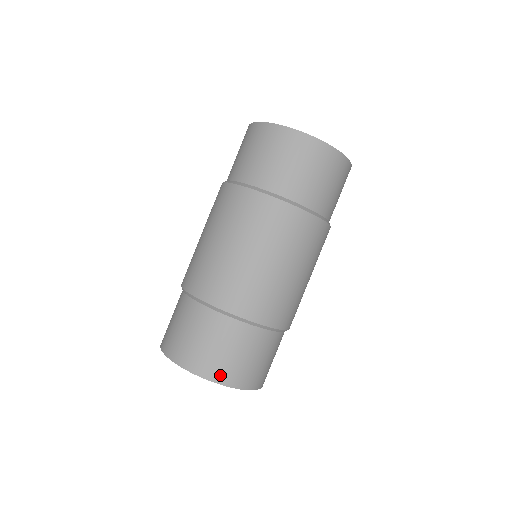
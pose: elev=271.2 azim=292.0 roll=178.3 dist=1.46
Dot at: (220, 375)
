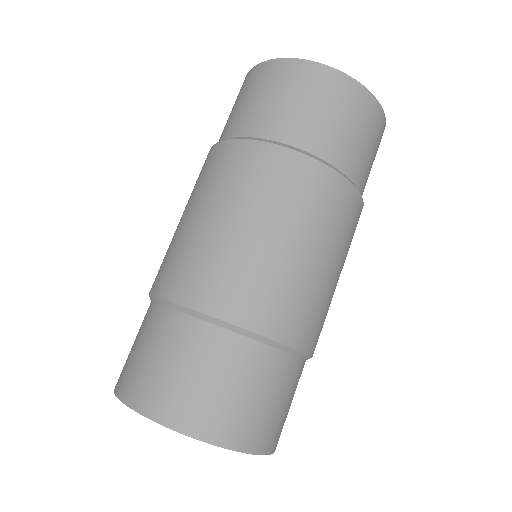
Dot at: (218, 430)
